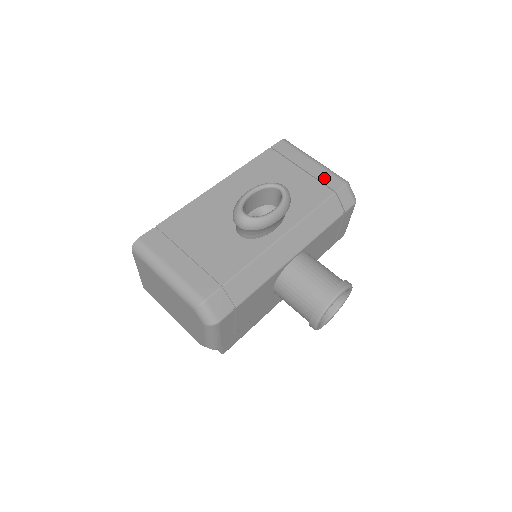
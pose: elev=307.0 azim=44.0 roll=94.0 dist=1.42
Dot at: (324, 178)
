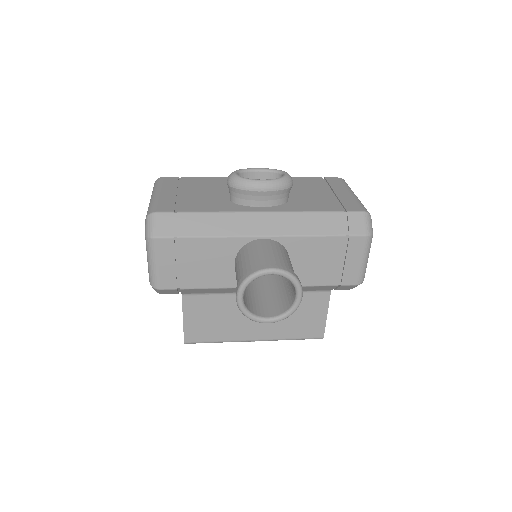
Dot at: (347, 202)
